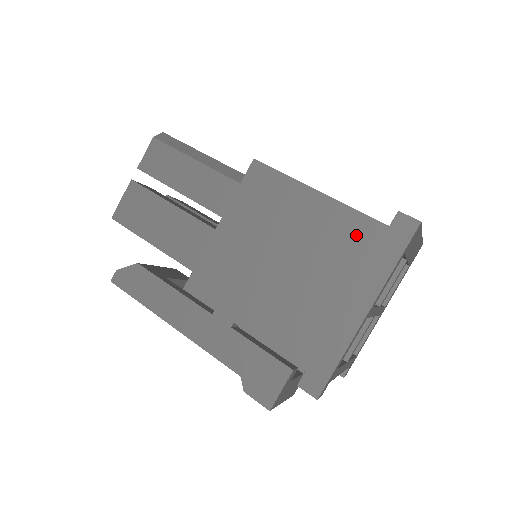
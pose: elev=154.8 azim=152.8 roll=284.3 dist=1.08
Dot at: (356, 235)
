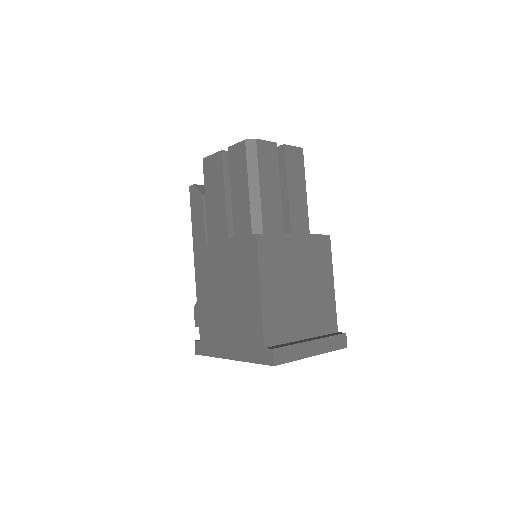
Dot at: (253, 331)
